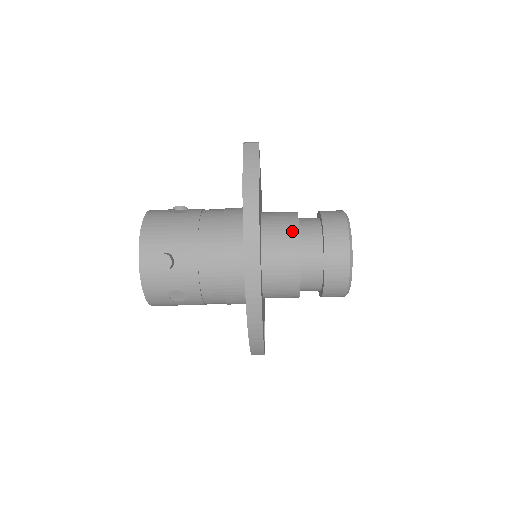
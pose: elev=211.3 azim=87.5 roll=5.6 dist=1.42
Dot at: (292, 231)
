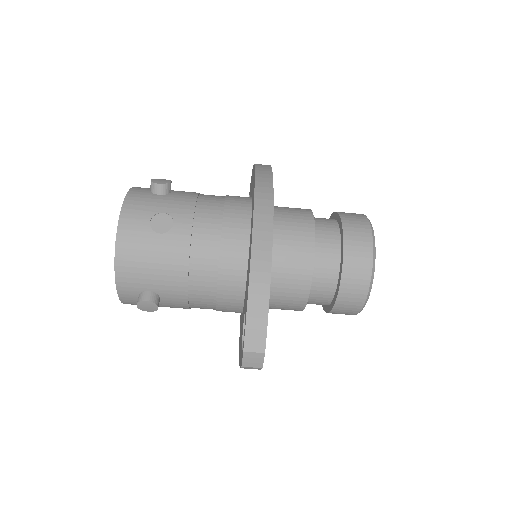
Dot at: occluded
